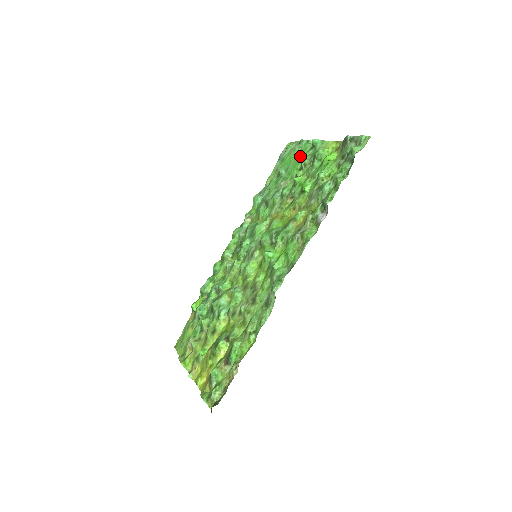
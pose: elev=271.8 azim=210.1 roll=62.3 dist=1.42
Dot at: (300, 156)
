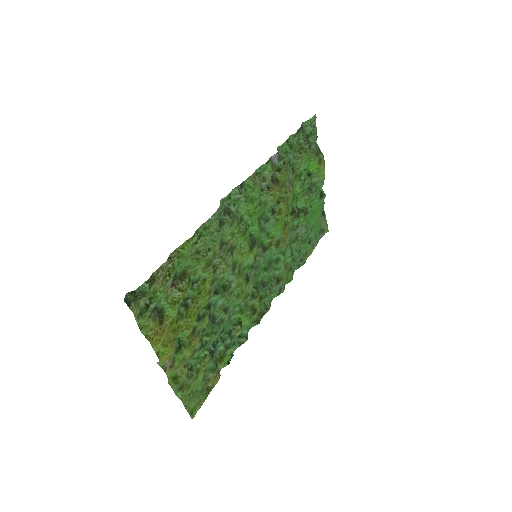
Dot at: (316, 209)
